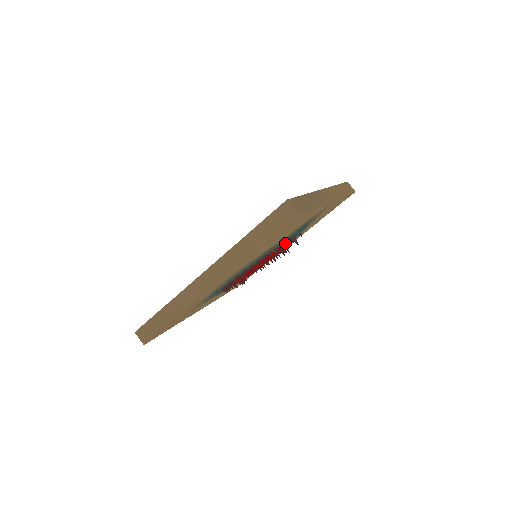
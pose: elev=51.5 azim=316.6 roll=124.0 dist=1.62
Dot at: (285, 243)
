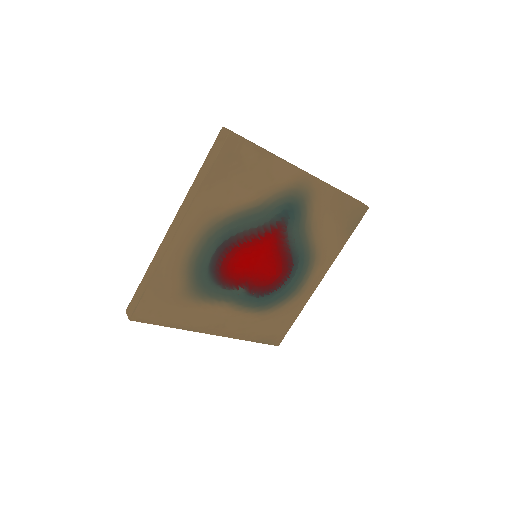
Dot at: (280, 235)
